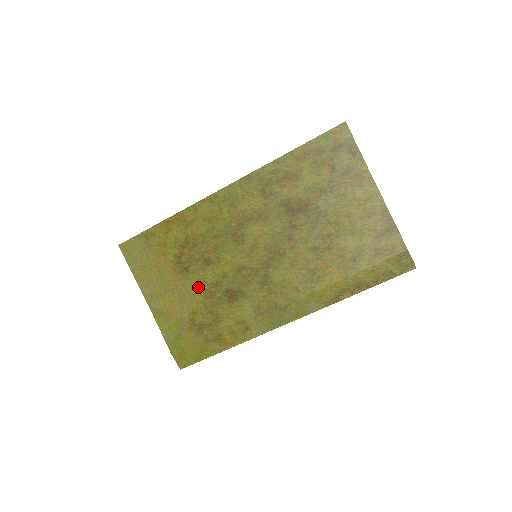
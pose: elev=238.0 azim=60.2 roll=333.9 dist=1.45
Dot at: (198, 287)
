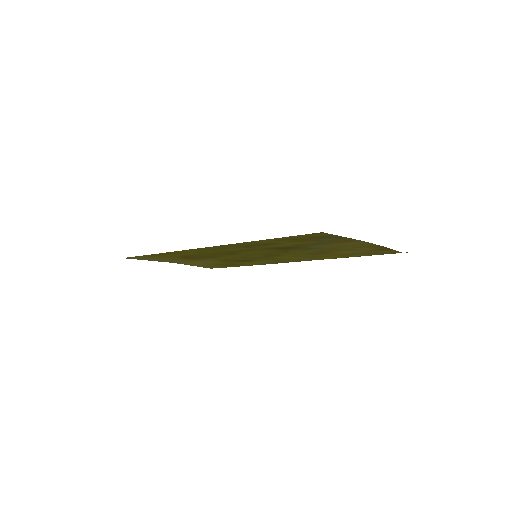
Dot at: (212, 260)
